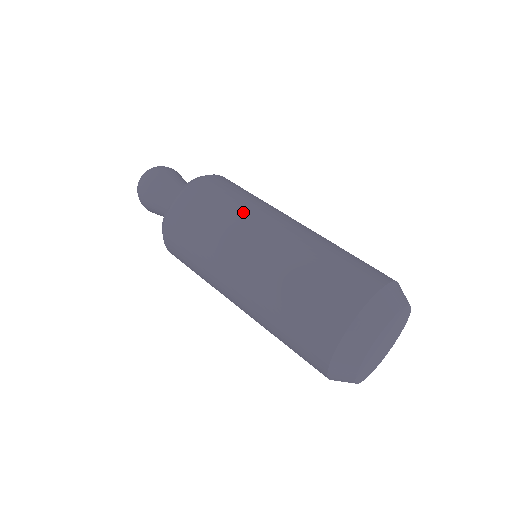
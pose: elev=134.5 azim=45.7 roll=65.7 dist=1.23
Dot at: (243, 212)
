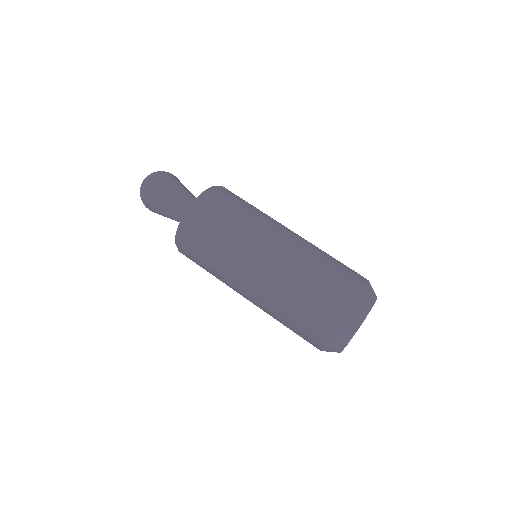
Dot at: (263, 217)
